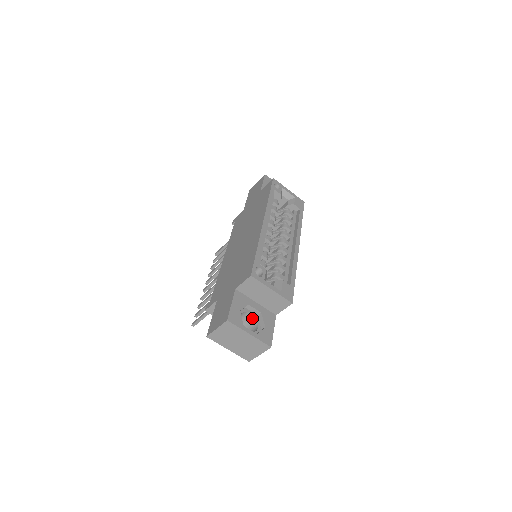
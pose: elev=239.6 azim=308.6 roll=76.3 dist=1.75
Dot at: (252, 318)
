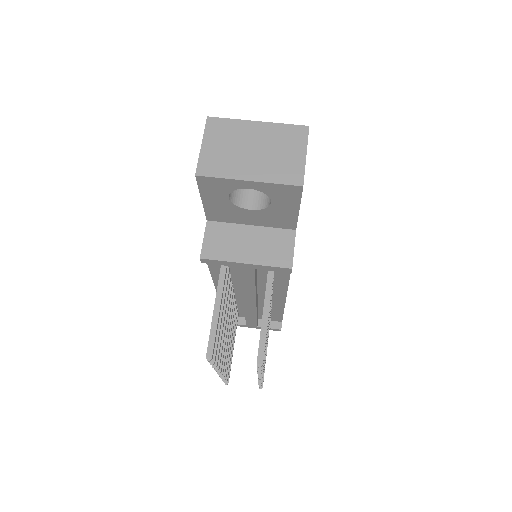
Dot at: occluded
